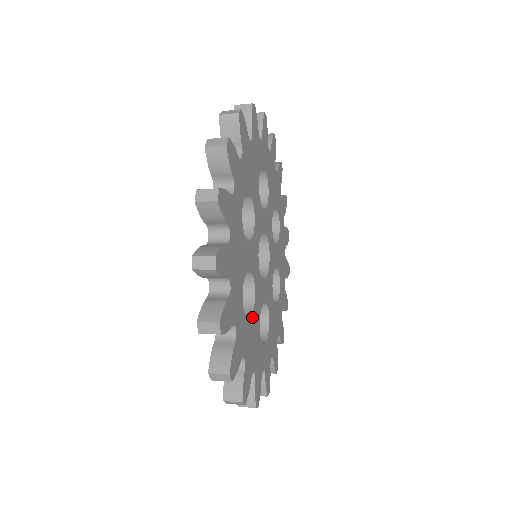
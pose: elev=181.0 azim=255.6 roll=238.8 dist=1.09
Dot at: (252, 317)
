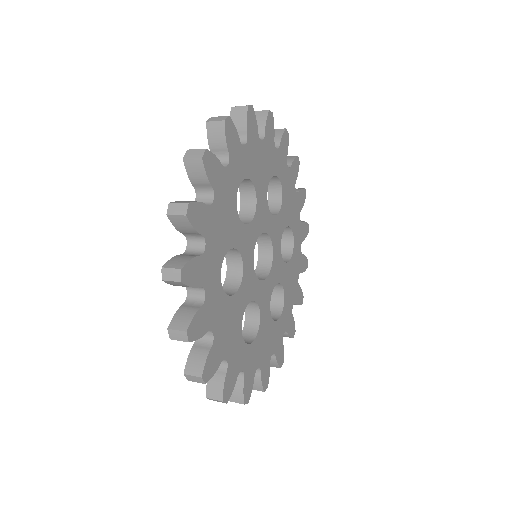
Dot at: (260, 328)
